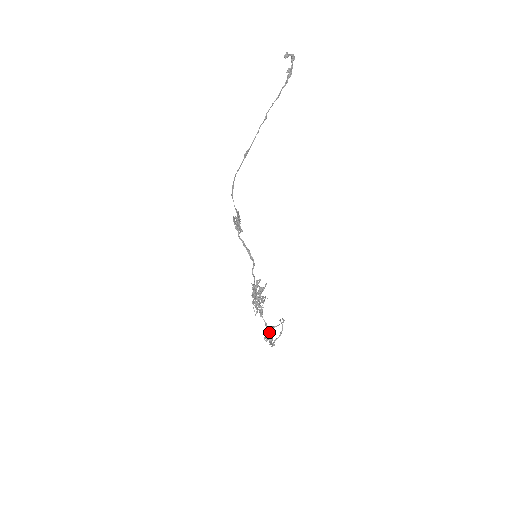
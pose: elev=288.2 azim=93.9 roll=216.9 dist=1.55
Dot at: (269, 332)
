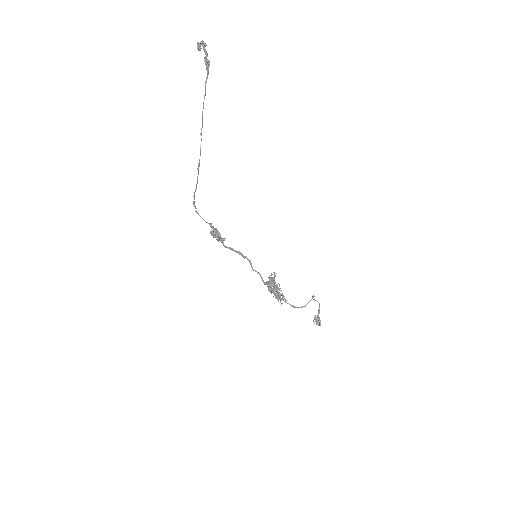
Dot at: (314, 317)
